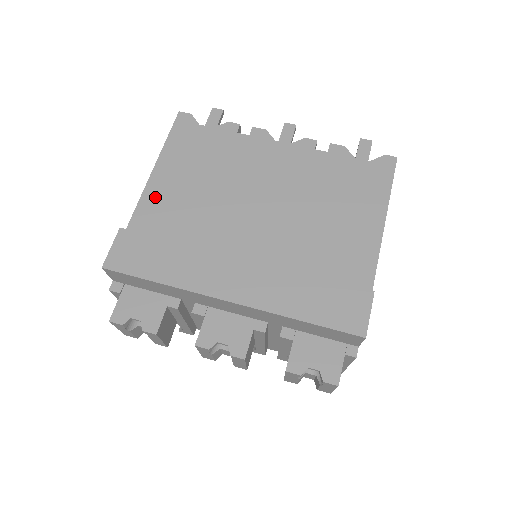
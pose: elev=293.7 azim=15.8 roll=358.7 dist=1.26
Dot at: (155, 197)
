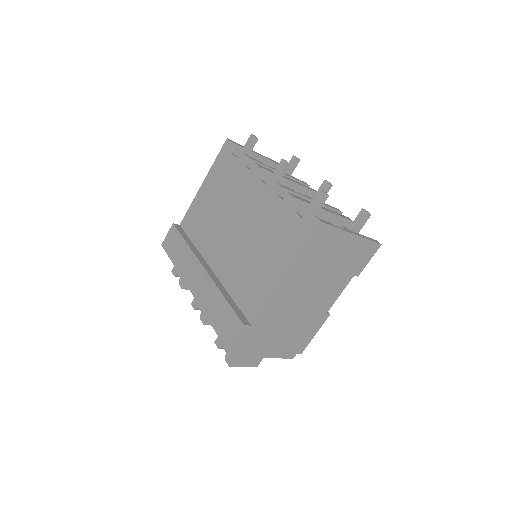
Dot at: (196, 205)
